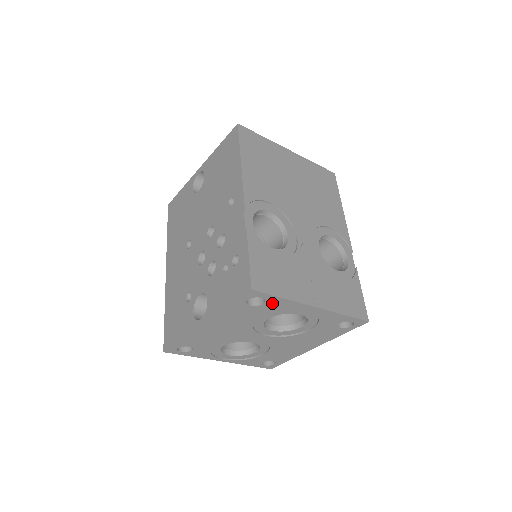
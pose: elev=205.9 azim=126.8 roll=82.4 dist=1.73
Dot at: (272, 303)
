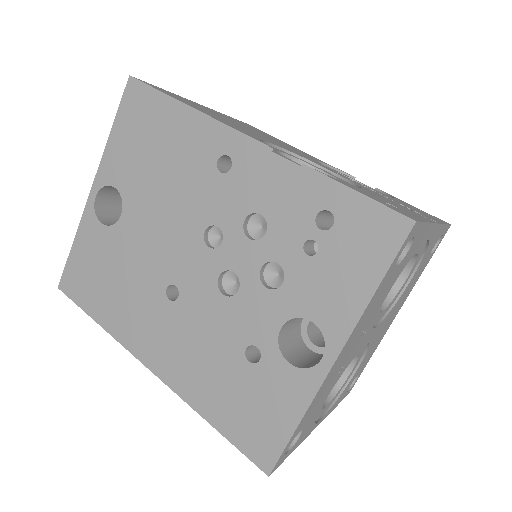
Dot at: (414, 243)
